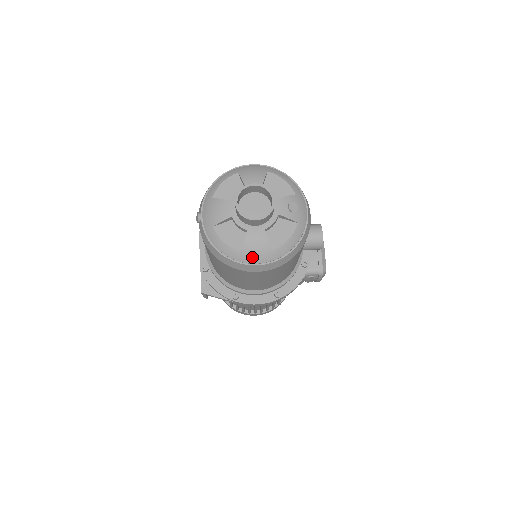
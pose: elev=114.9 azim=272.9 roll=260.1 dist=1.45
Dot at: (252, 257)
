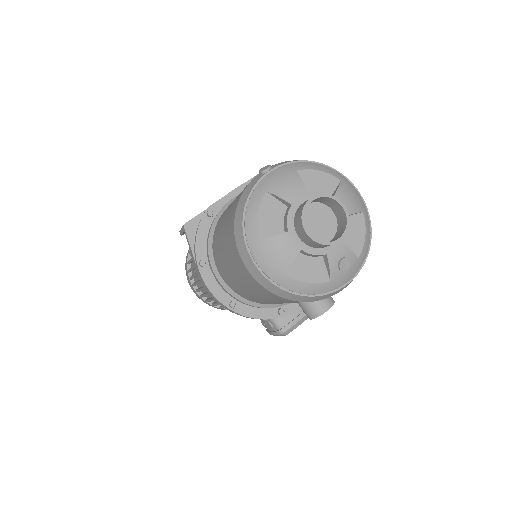
Dot at: (262, 256)
